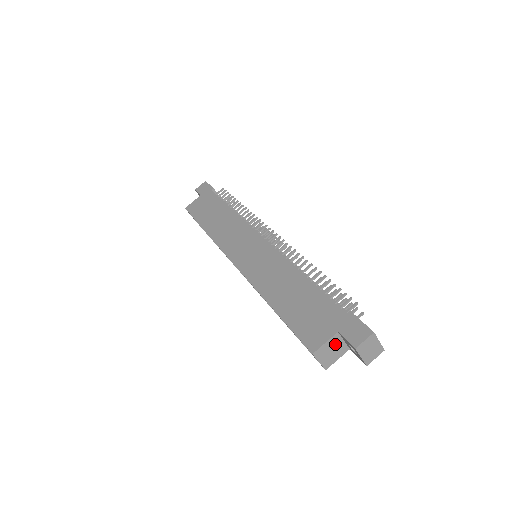
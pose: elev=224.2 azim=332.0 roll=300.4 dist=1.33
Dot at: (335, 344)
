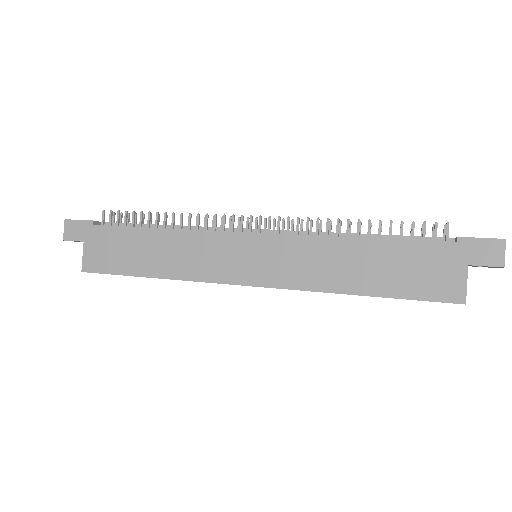
Dot at: occluded
